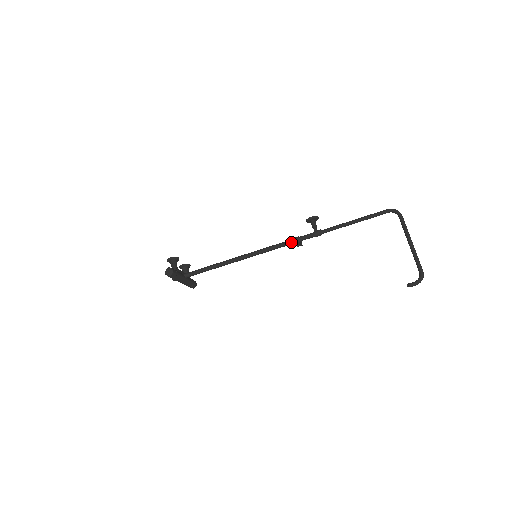
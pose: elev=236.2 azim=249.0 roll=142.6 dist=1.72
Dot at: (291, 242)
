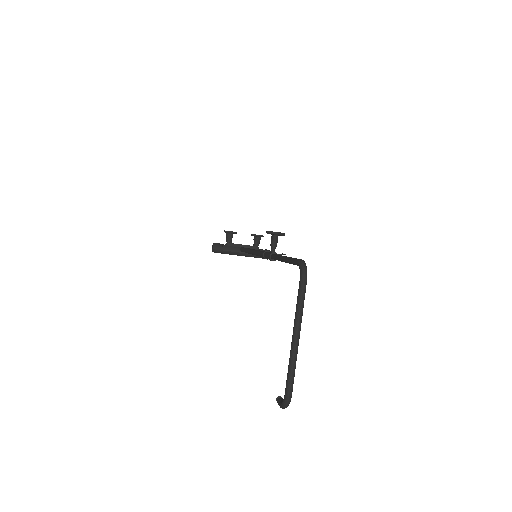
Dot at: (261, 256)
